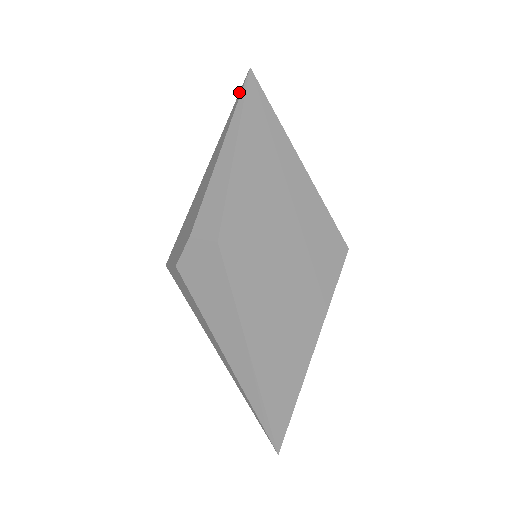
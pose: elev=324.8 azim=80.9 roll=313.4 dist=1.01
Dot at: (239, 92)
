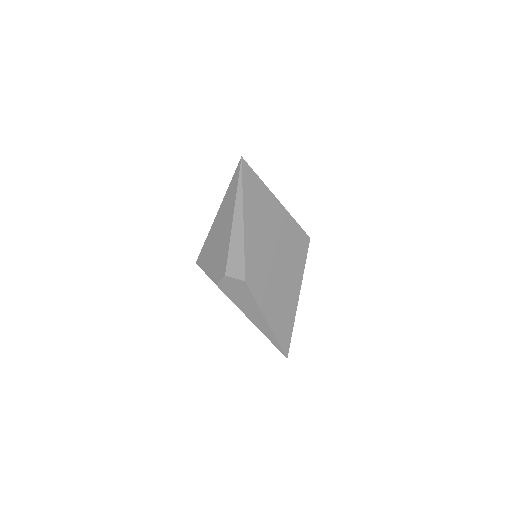
Dot at: (235, 171)
